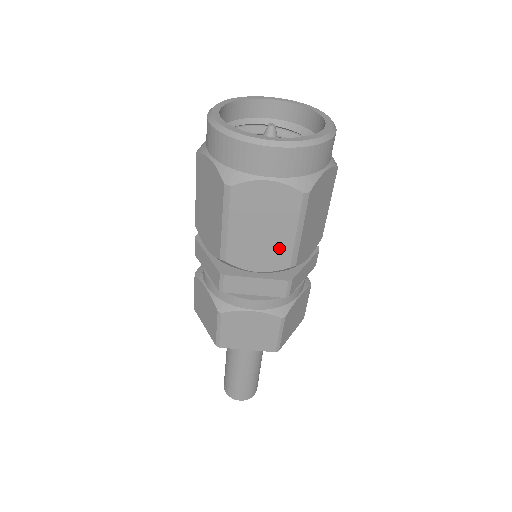
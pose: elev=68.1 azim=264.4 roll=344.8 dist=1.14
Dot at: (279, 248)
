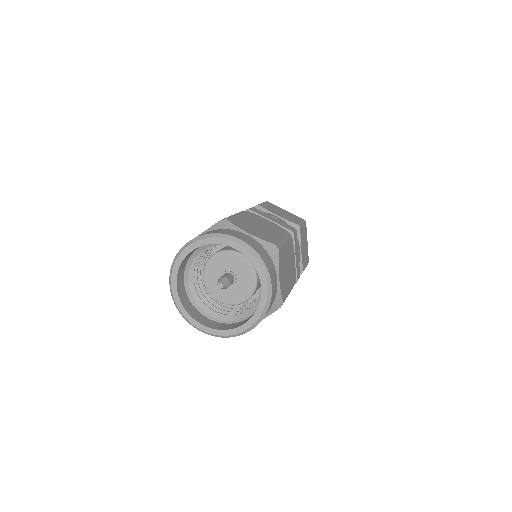
Dot at: occluded
